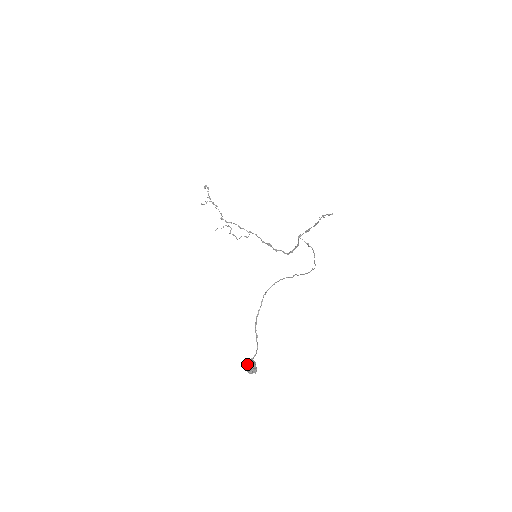
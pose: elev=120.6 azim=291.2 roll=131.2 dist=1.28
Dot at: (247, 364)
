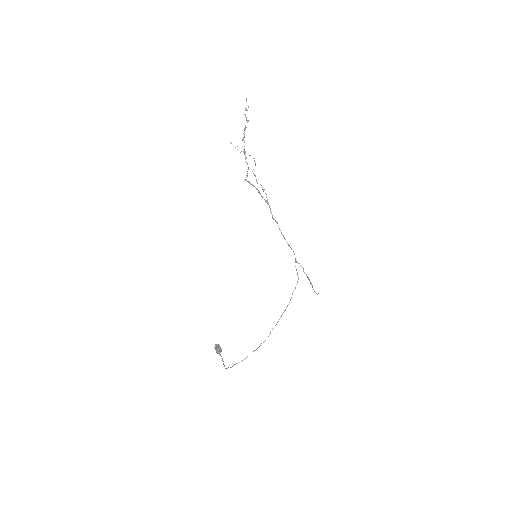
Dot at: (216, 352)
